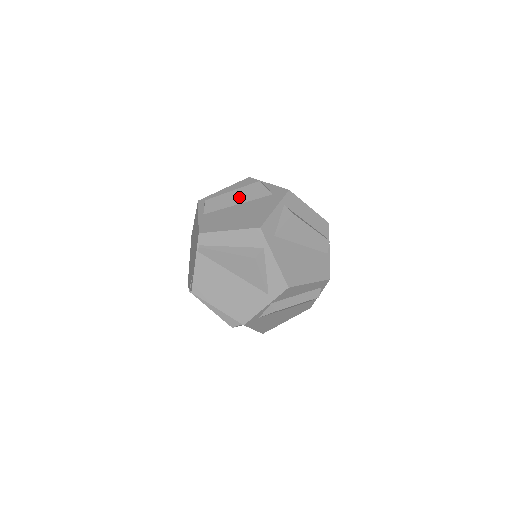
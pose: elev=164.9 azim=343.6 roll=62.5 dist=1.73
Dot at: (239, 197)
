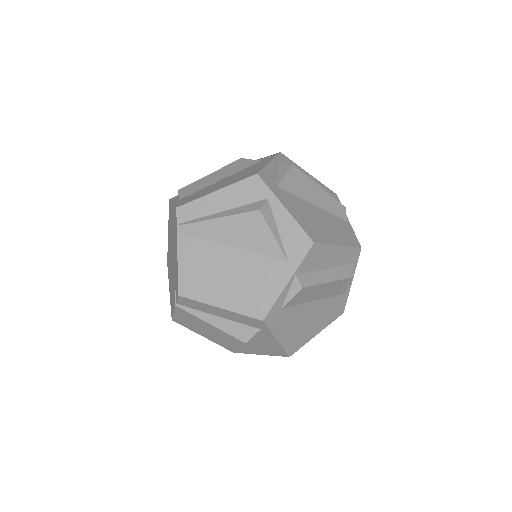
Dot at: (220, 175)
